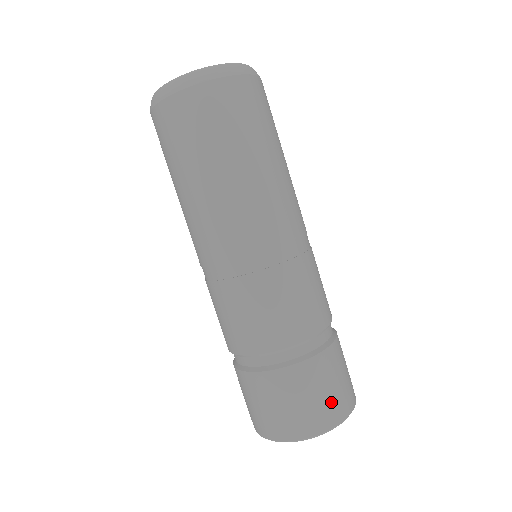
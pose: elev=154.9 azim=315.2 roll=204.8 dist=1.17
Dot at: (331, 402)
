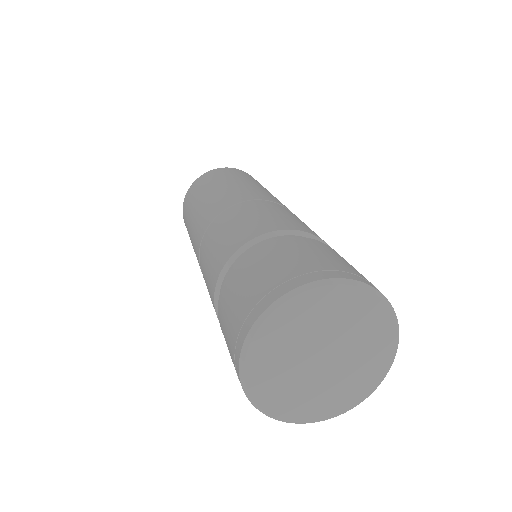
Dot at: (313, 263)
